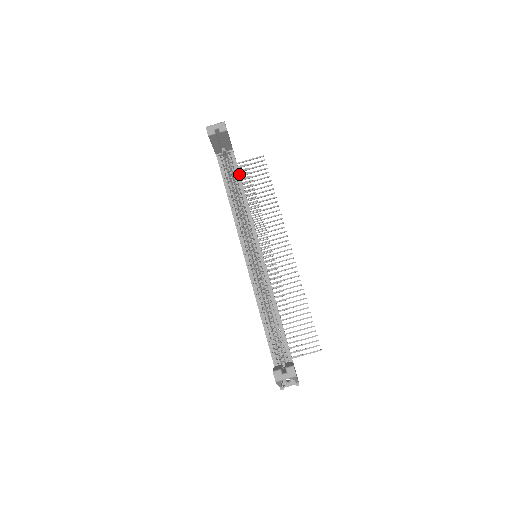
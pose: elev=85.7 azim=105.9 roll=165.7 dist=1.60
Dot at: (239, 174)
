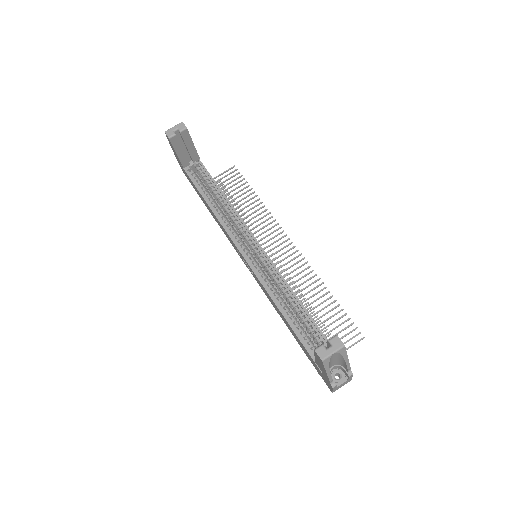
Dot at: (213, 180)
